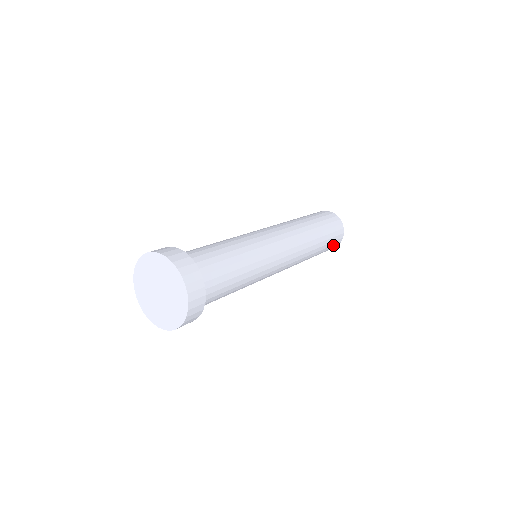
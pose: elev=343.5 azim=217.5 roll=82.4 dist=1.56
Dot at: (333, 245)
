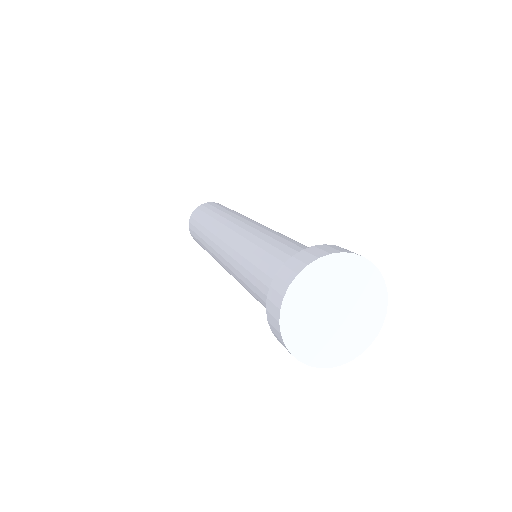
Dot at: occluded
